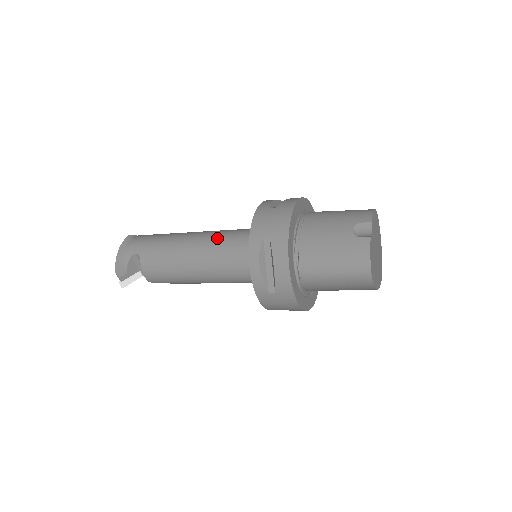
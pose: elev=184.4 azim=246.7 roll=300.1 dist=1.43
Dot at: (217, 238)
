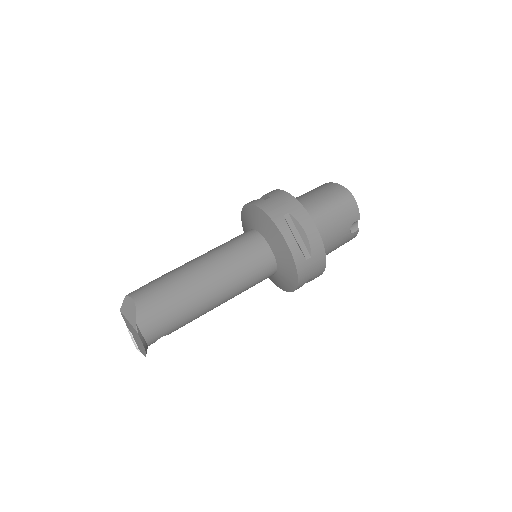
Dot at: (243, 283)
